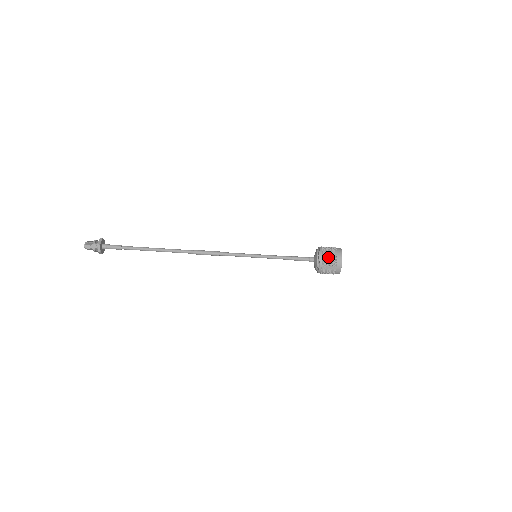
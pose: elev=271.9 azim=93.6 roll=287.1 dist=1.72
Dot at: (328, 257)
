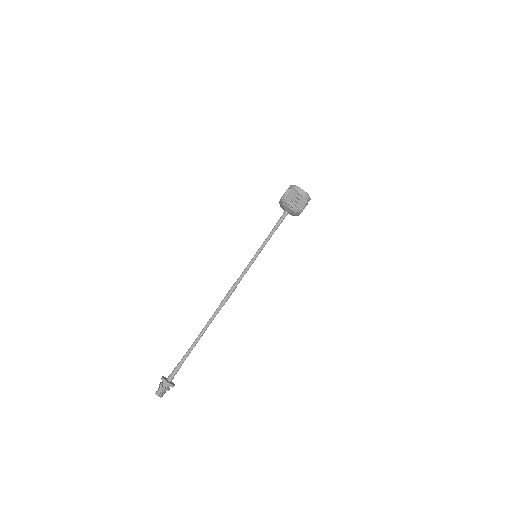
Dot at: (286, 195)
